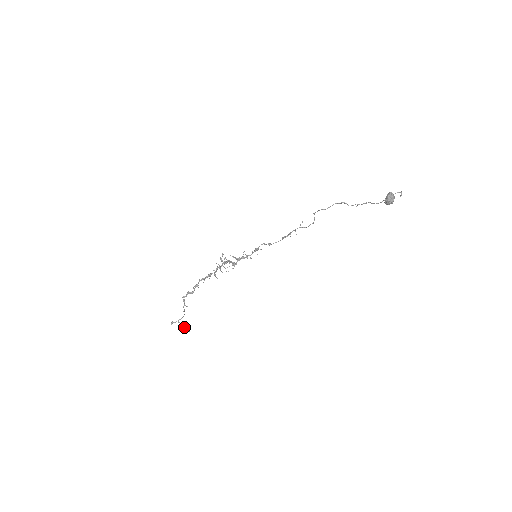
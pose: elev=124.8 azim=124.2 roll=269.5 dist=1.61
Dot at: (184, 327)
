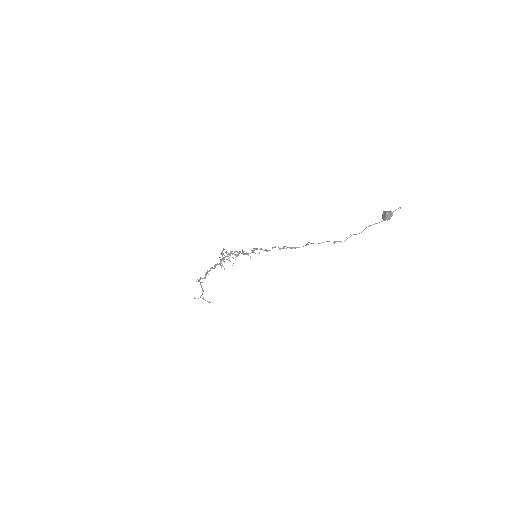
Dot at: occluded
